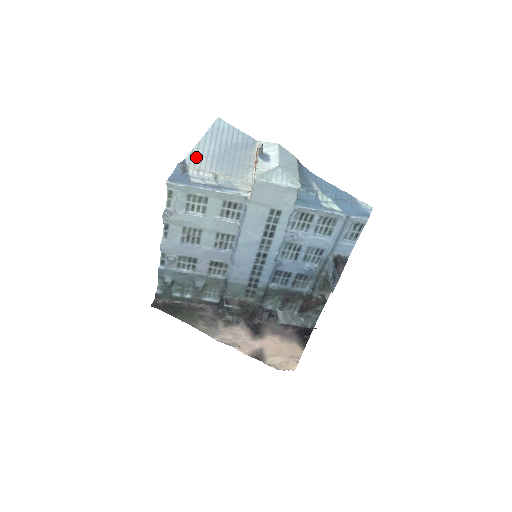
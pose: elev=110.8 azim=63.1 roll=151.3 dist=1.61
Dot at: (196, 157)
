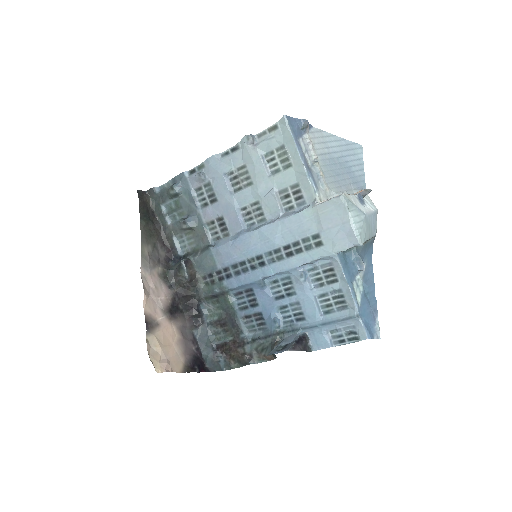
Dot at: (320, 137)
